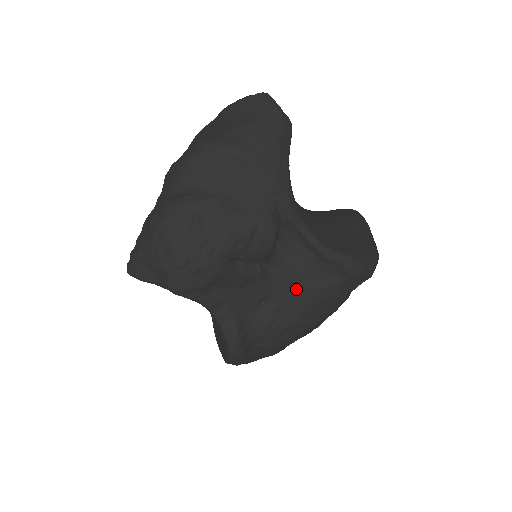
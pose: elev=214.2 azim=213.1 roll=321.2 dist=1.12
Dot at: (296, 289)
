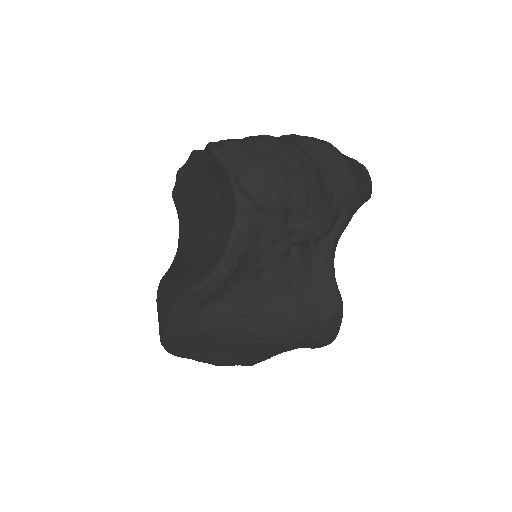
Dot at: (289, 290)
